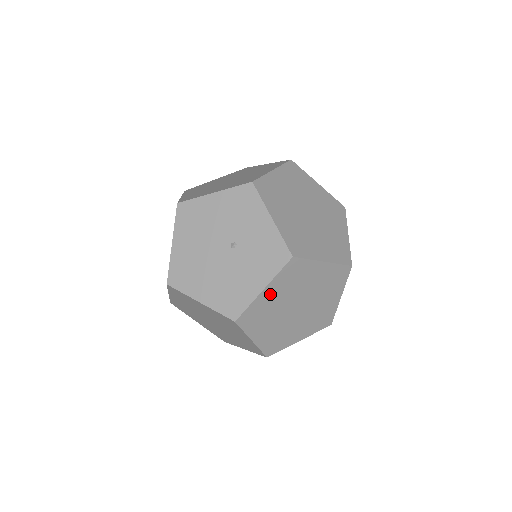
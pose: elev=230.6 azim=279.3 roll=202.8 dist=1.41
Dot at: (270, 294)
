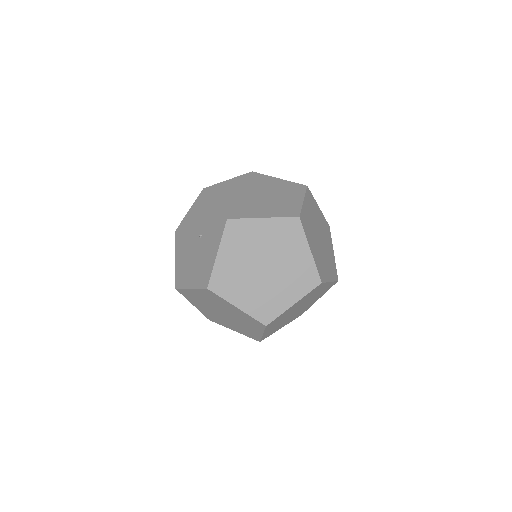
Dot at: (227, 257)
